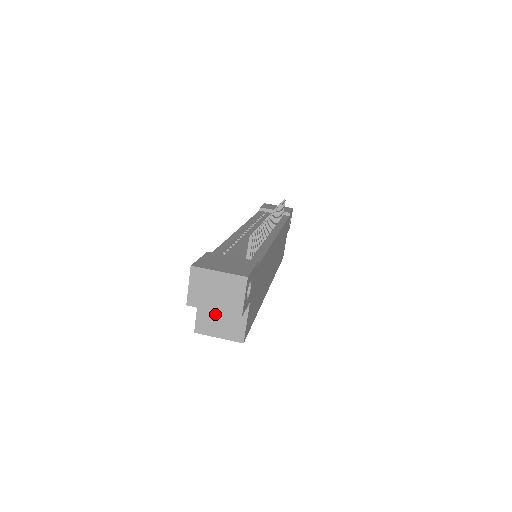
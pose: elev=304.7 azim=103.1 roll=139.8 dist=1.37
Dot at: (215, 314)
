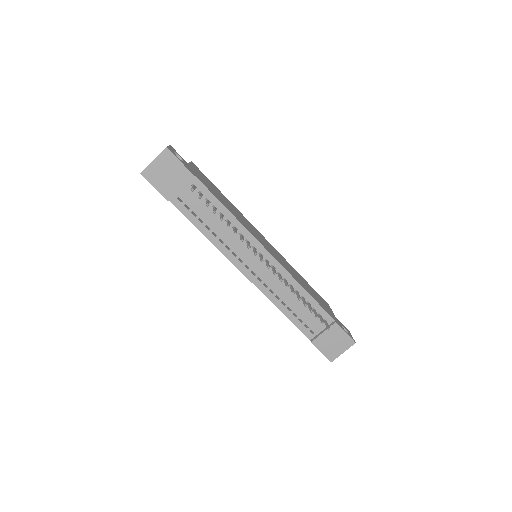
Dot at: occluded
